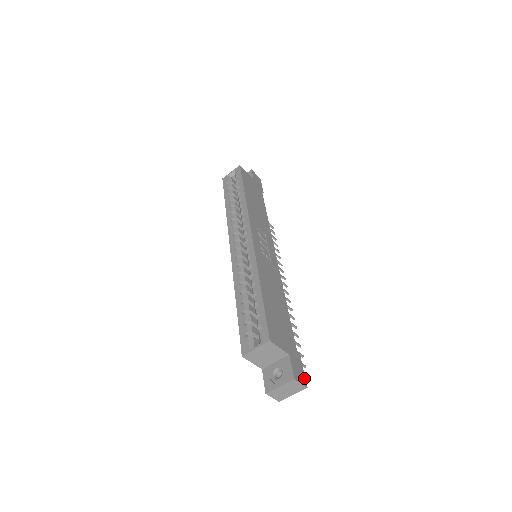
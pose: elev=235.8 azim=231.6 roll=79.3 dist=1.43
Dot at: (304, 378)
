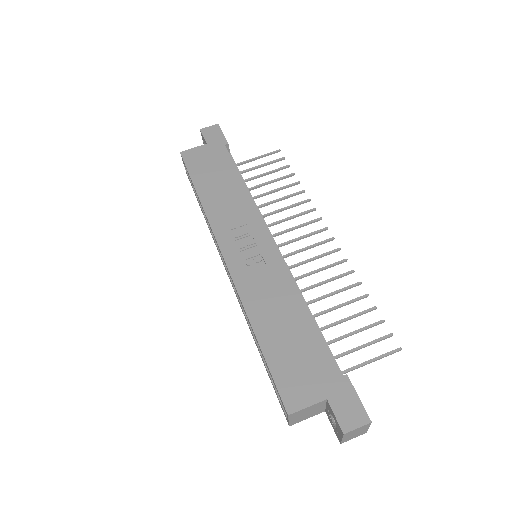
Dot at: (362, 411)
